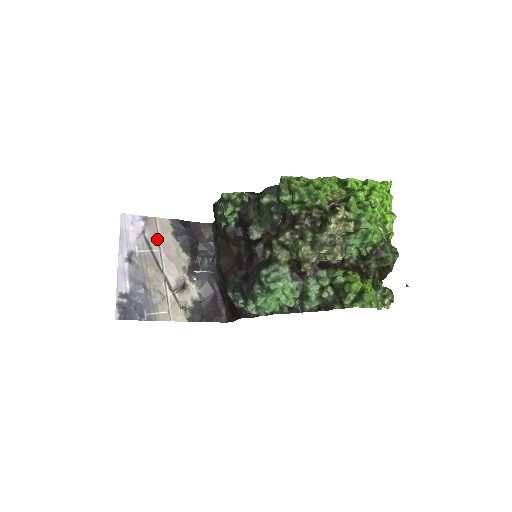
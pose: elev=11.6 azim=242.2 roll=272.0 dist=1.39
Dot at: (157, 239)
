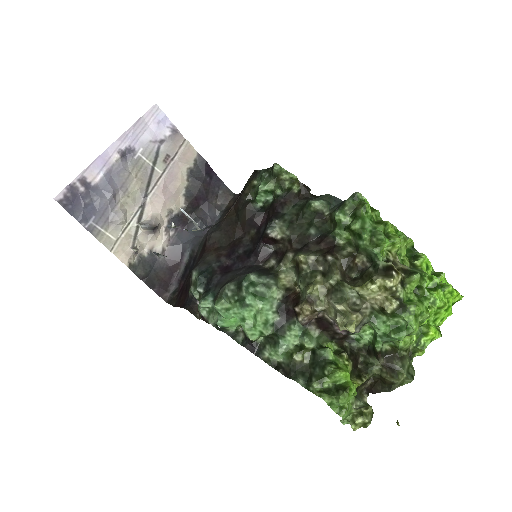
Dot at: (169, 160)
